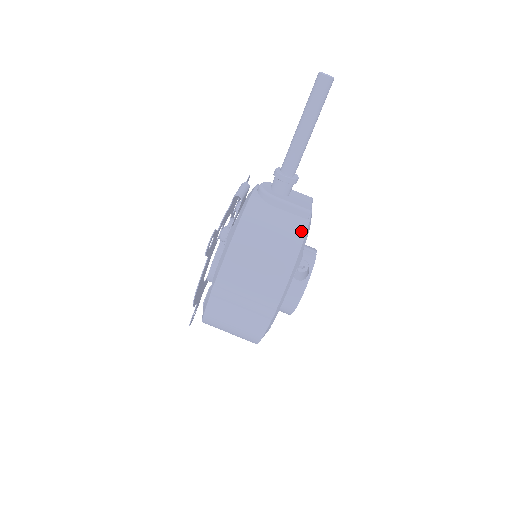
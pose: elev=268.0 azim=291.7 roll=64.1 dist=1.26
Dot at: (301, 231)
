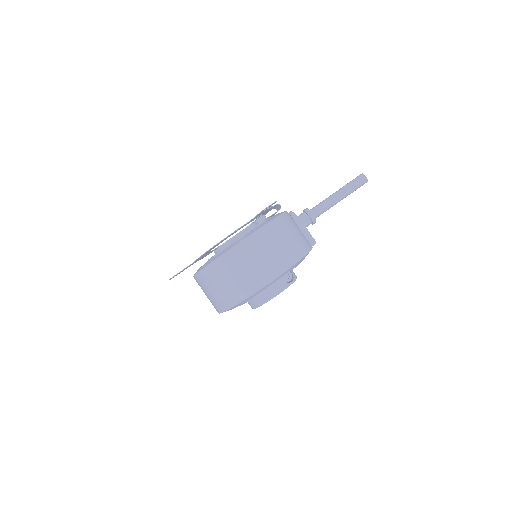
Dot at: (309, 247)
